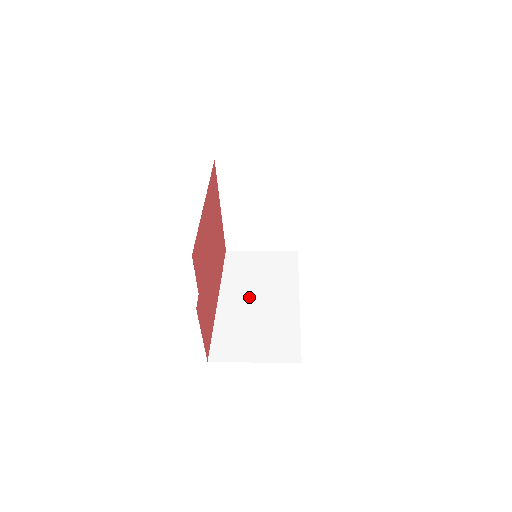
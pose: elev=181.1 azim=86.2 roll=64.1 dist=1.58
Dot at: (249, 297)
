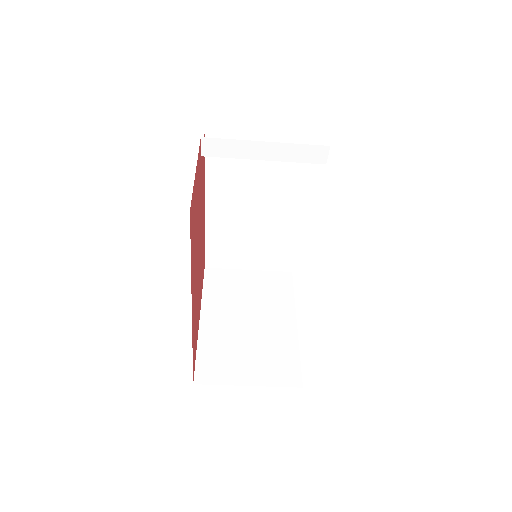
Dot at: occluded
